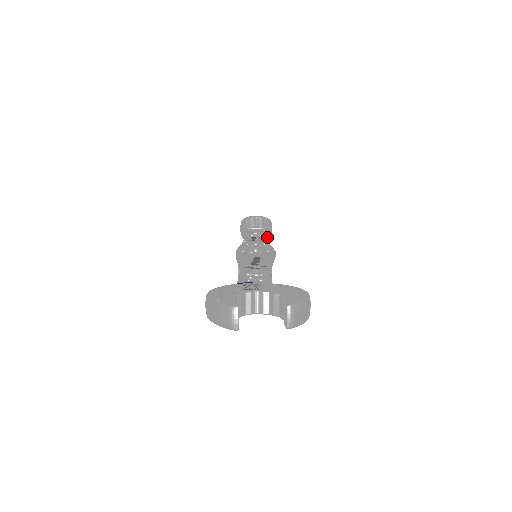
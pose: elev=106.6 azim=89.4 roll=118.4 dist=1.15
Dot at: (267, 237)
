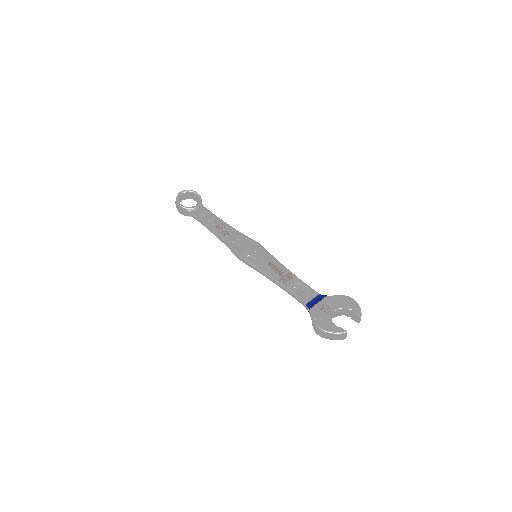
Dot at: occluded
